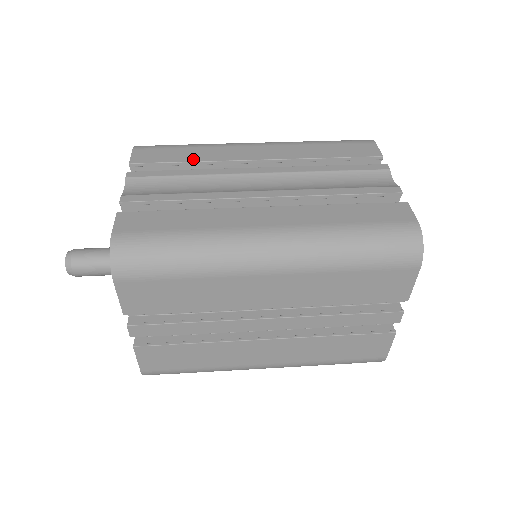
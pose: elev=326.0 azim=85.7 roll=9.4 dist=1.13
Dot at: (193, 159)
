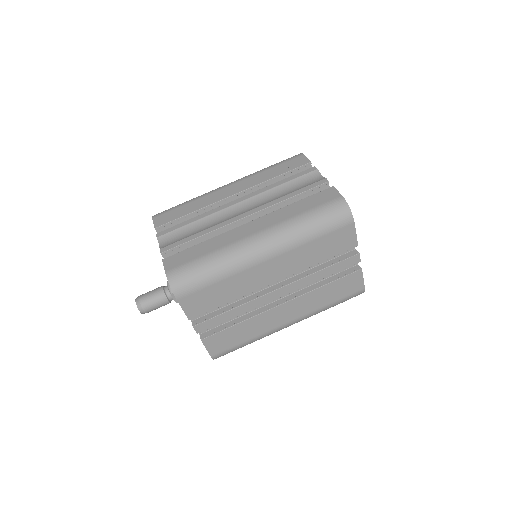
Dot at: (193, 210)
